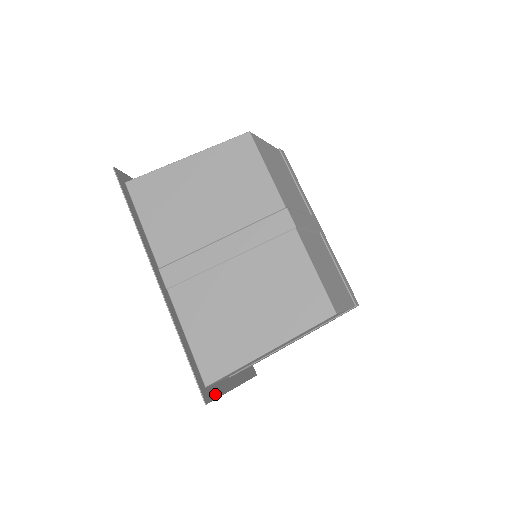
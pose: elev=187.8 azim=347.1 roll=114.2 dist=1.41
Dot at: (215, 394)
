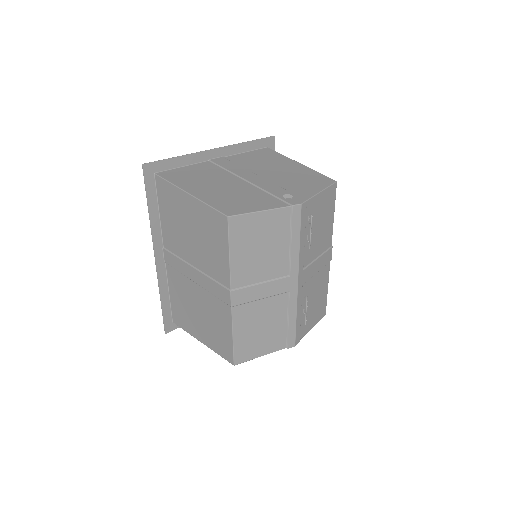
Dot at: occluded
